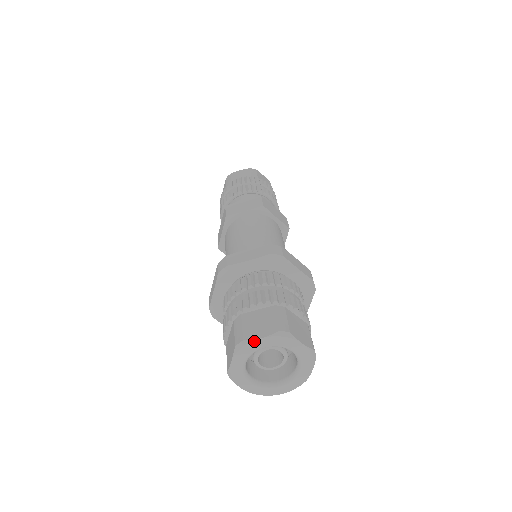
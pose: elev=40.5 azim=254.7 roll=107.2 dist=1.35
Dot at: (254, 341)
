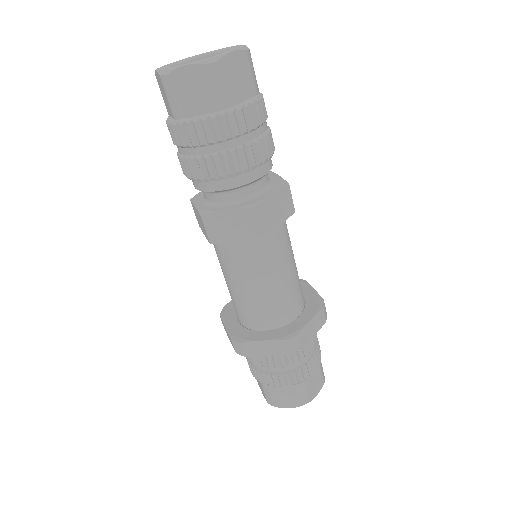
Dot at: occluded
